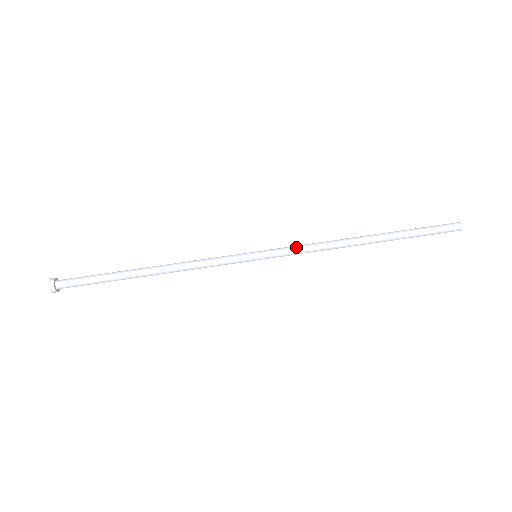
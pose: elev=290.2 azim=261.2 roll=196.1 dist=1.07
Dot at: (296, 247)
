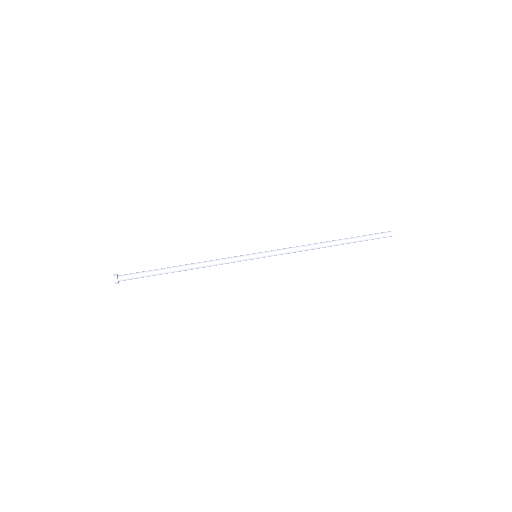
Dot at: (282, 249)
